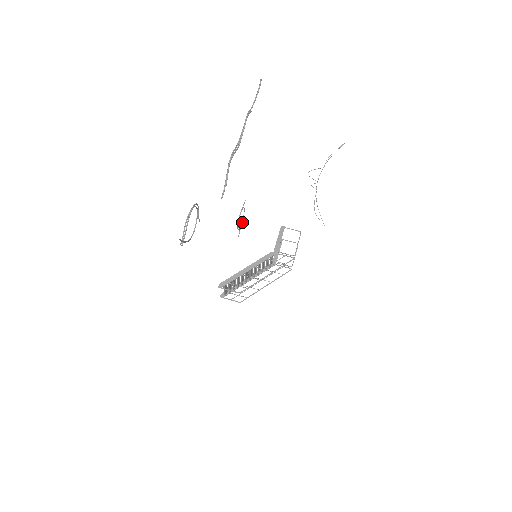
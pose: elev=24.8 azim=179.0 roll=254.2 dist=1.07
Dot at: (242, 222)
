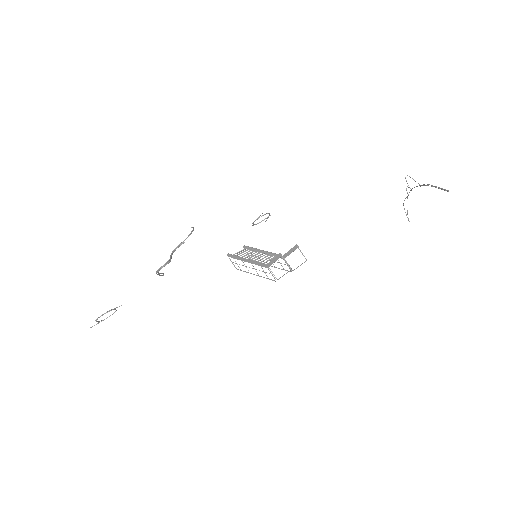
Dot at: (269, 215)
